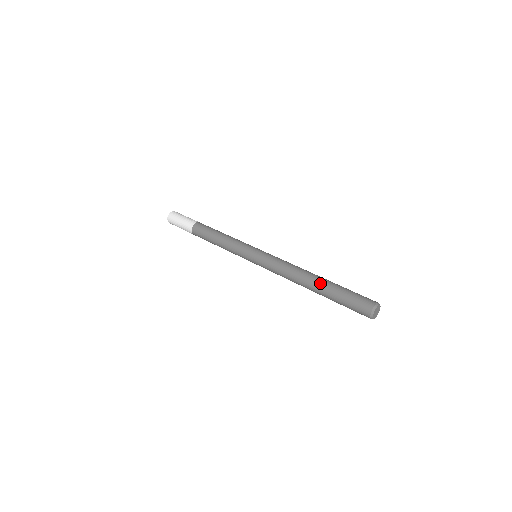
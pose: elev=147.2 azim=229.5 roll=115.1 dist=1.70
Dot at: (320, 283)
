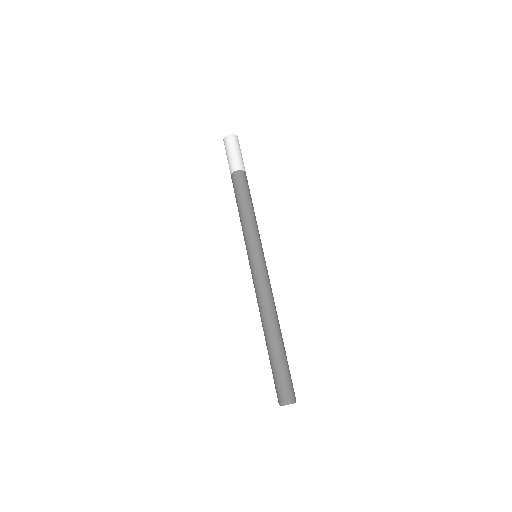
Dot at: (271, 340)
